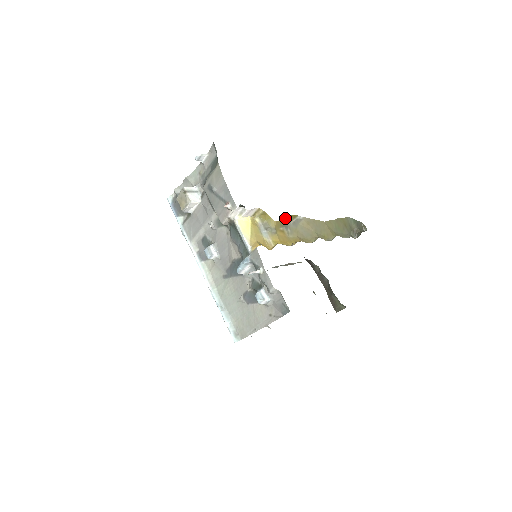
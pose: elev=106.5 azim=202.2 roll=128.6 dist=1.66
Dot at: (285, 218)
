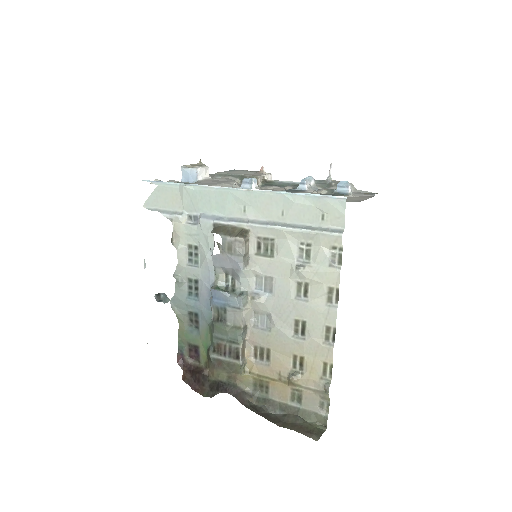
Dot at: occluded
